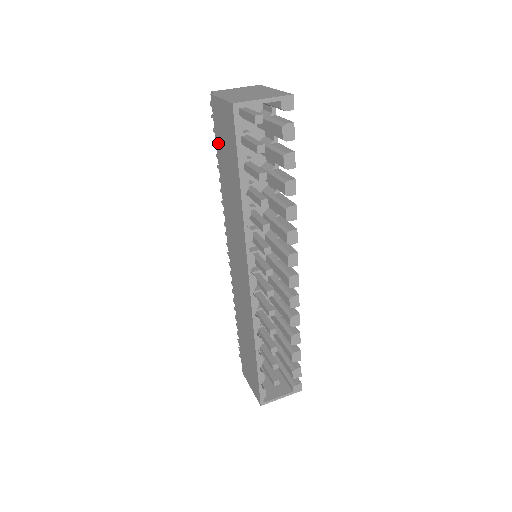
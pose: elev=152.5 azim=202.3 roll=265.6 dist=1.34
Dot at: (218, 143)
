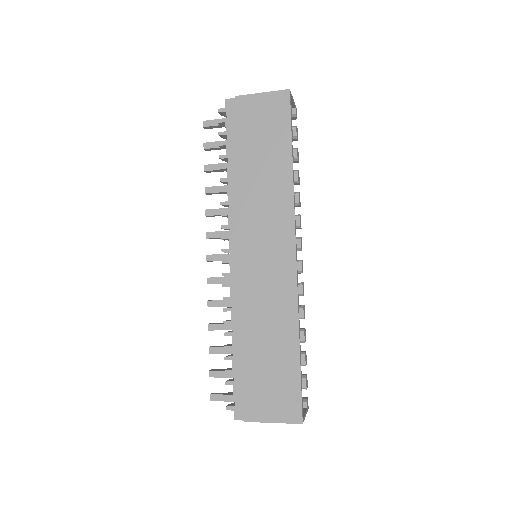
Dot at: (243, 135)
